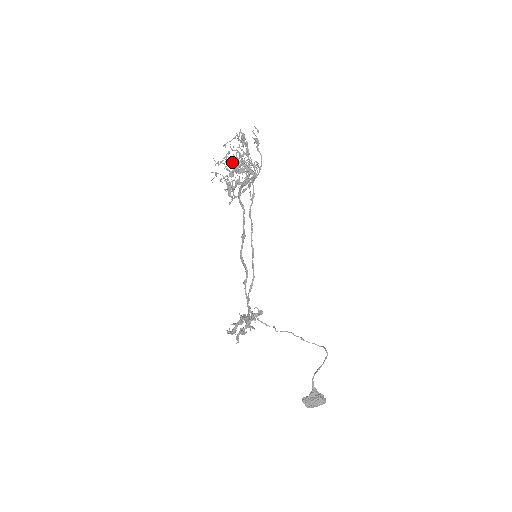
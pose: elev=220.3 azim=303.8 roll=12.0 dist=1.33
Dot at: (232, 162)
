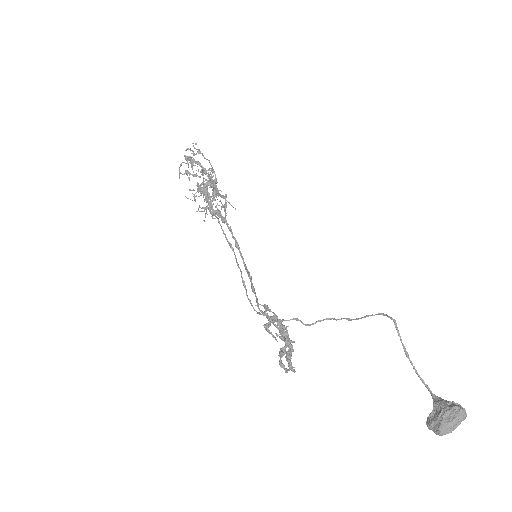
Dot at: occluded
